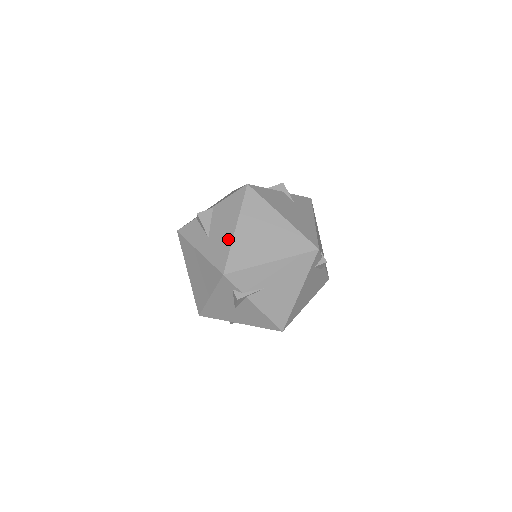
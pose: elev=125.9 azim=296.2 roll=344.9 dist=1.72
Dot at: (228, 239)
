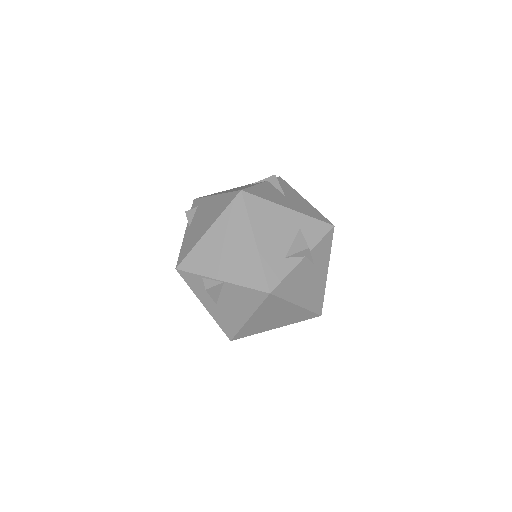
Dot at: (239, 322)
